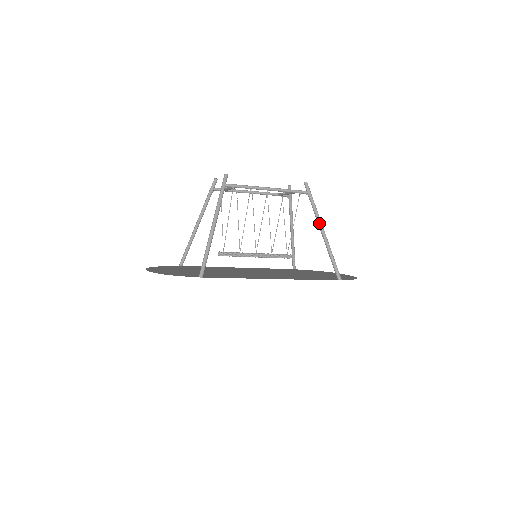
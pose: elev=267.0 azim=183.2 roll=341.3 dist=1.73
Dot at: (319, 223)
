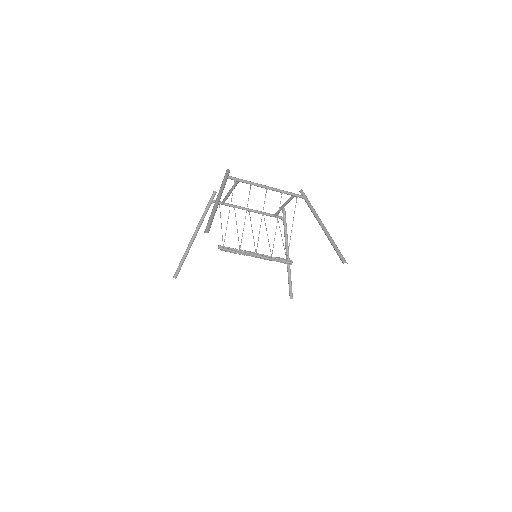
Dot at: (318, 219)
